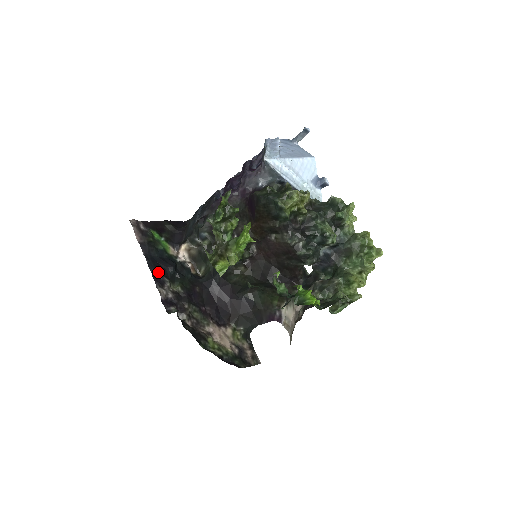
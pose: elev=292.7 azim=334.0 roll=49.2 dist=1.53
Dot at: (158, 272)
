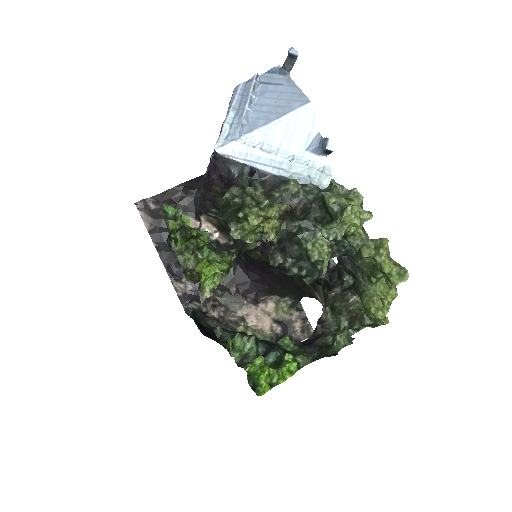
Dot at: (173, 263)
